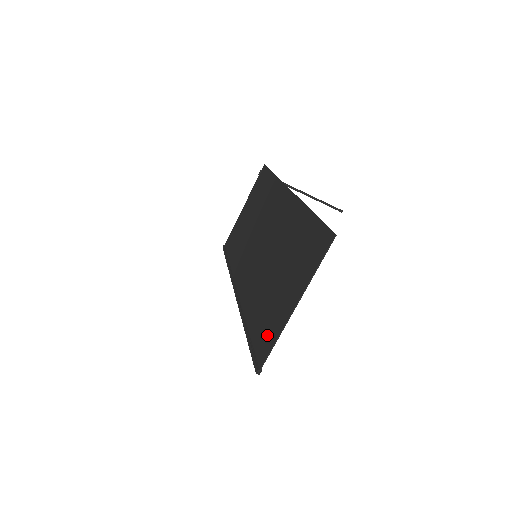
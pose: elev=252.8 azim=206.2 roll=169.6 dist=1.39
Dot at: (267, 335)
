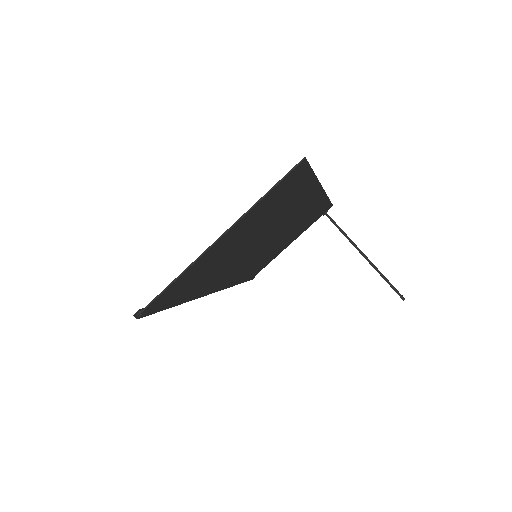
Dot at: (180, 283)
